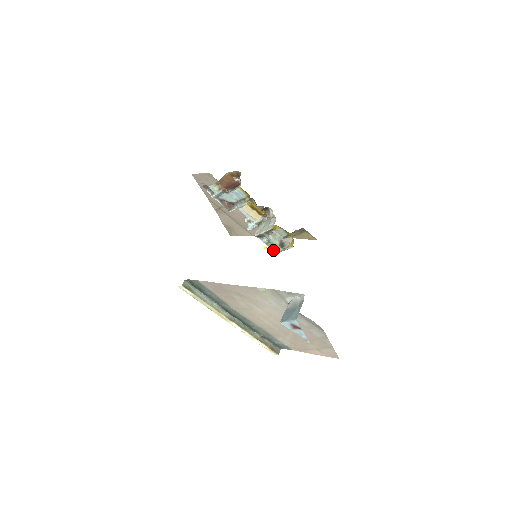
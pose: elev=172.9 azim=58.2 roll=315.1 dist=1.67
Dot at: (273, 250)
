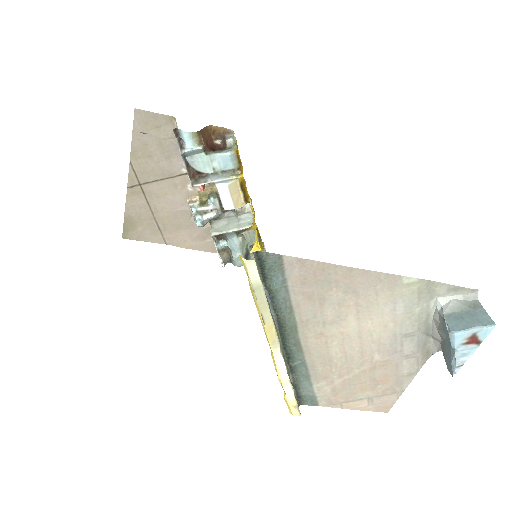
Dot at: (222, 264)
